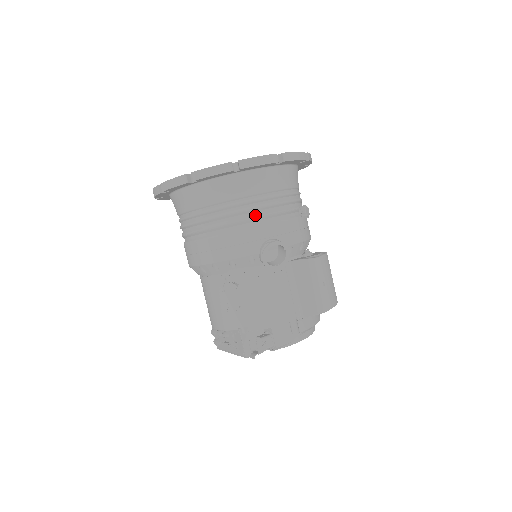
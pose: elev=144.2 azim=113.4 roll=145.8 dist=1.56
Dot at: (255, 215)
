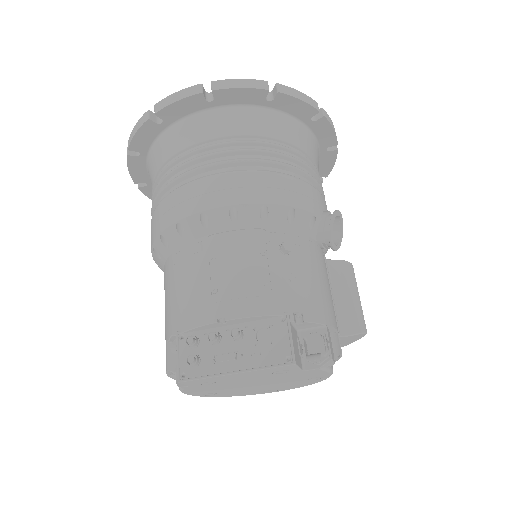
Dot at: (315, 178)
